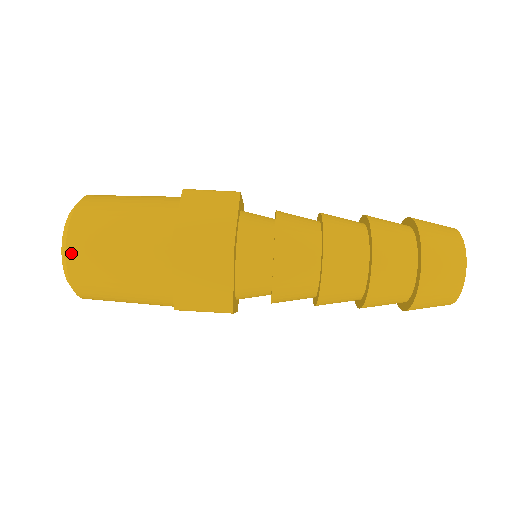
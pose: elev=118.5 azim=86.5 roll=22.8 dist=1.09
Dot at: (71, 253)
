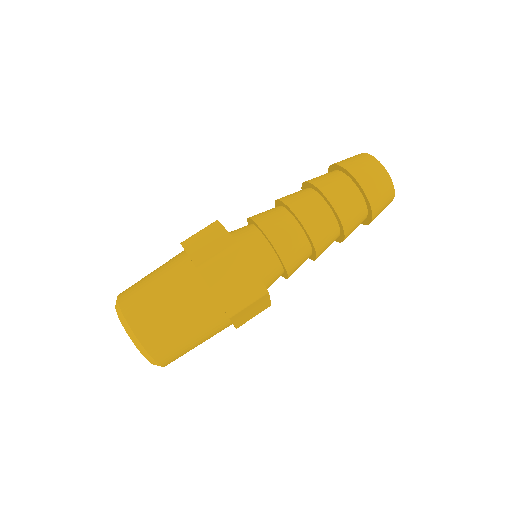
Dot at: (161, 361)
